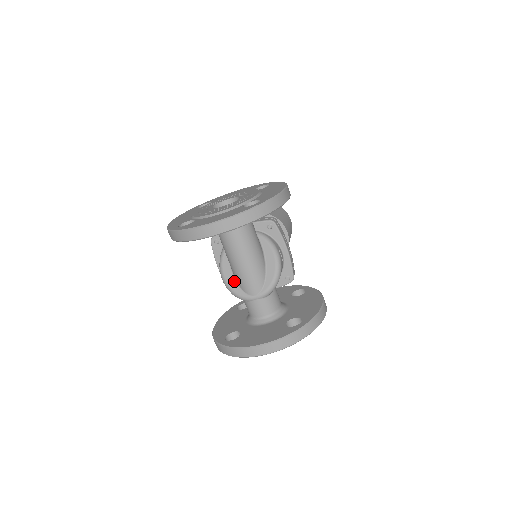
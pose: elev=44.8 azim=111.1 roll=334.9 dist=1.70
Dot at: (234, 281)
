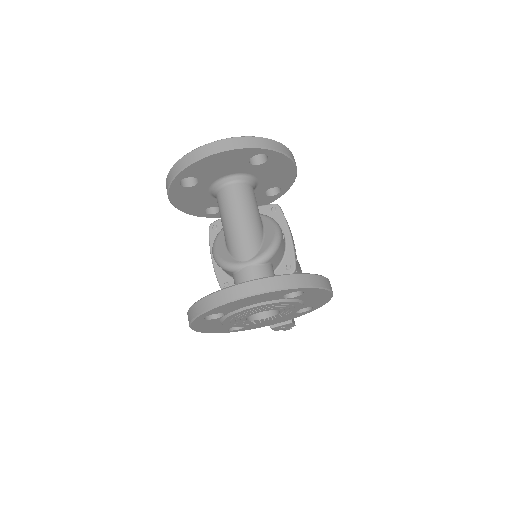
Dot at: (226, 252)
